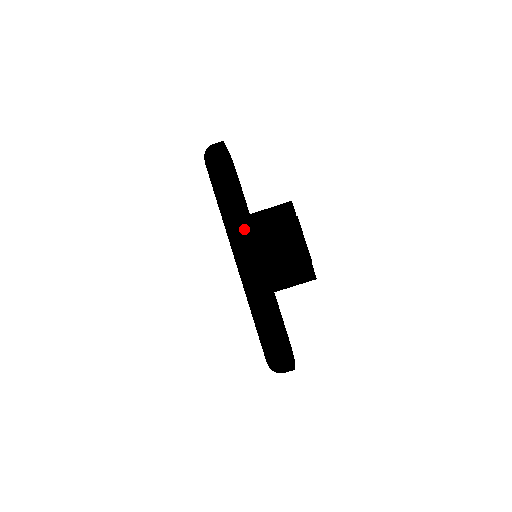
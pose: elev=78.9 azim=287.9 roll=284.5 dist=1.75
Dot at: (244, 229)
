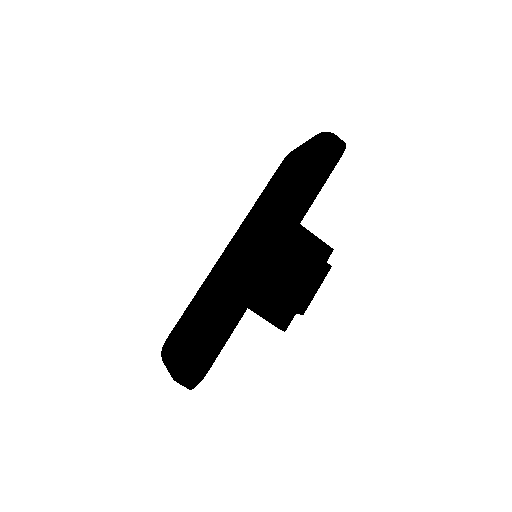
Dot at: (290, 227)
